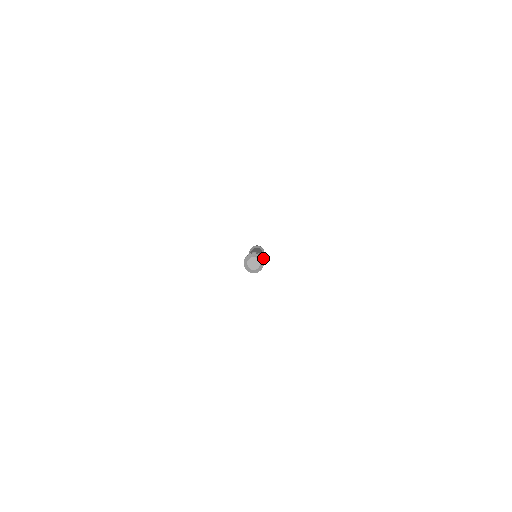
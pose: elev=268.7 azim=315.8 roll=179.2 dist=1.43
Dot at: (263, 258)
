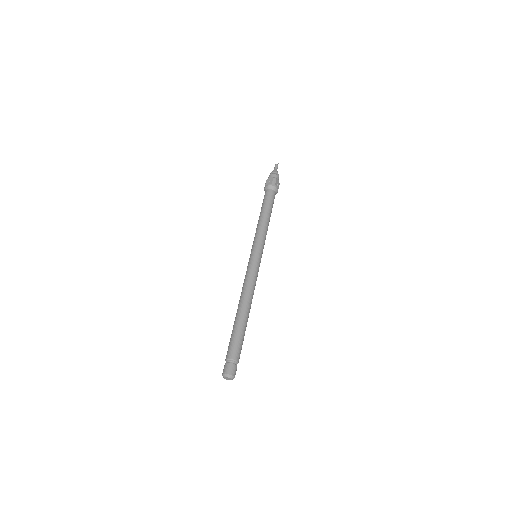
Dot at: occluded
